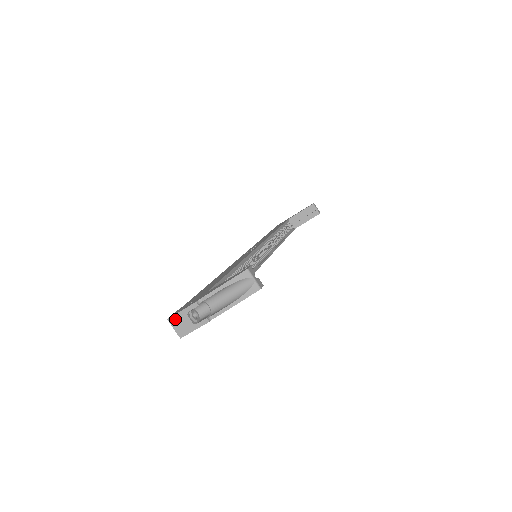
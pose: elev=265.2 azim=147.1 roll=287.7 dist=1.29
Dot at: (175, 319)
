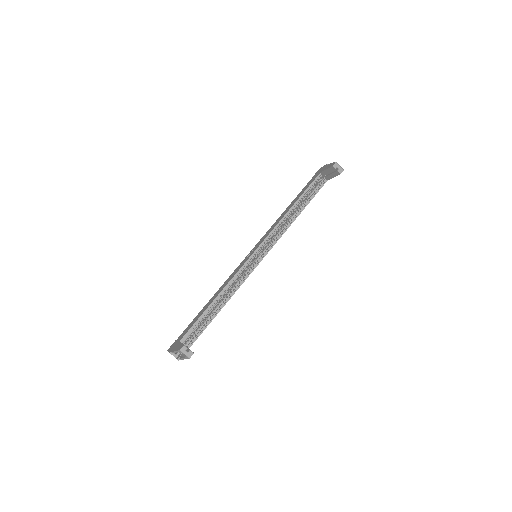
Dot at: occluded
